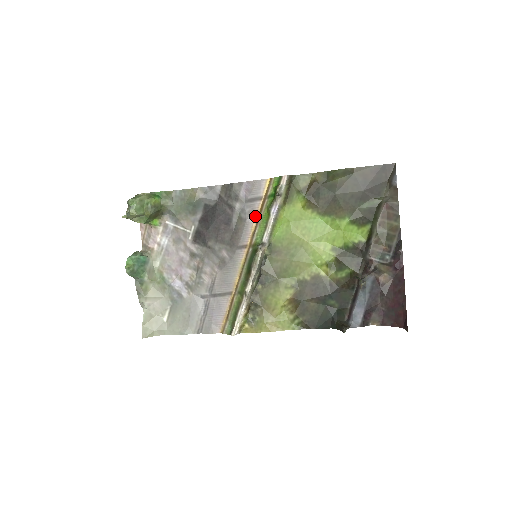
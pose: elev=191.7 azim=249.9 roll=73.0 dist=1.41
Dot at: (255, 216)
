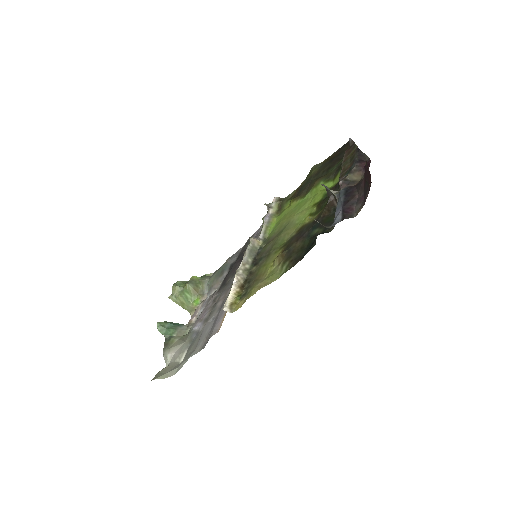
Dot at: occluded
